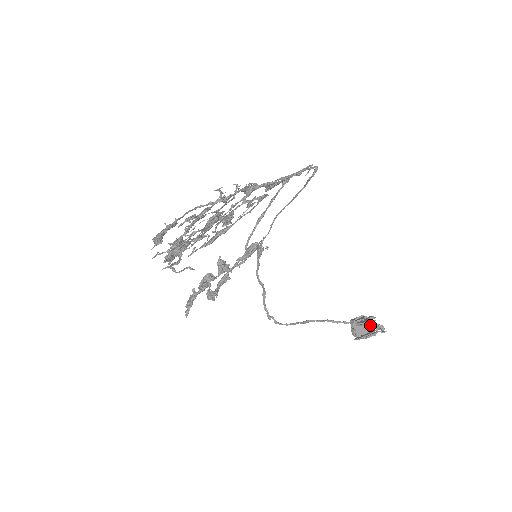
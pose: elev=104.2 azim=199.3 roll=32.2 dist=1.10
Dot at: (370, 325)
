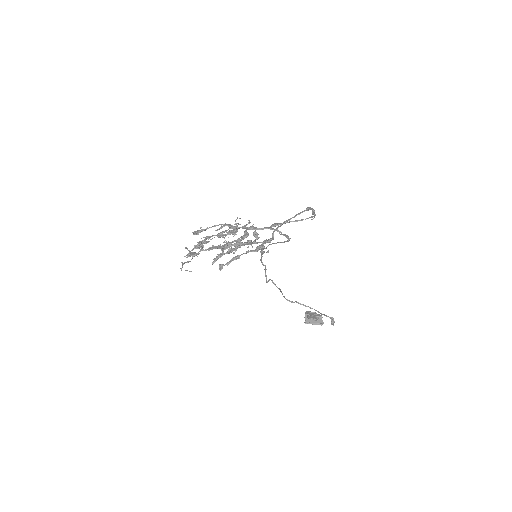
Dot at: (318, 319)
